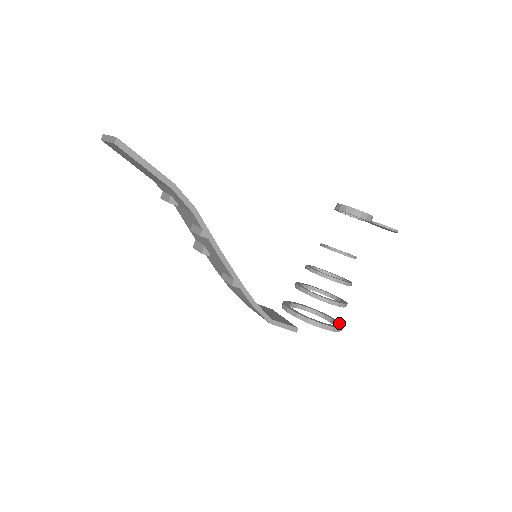
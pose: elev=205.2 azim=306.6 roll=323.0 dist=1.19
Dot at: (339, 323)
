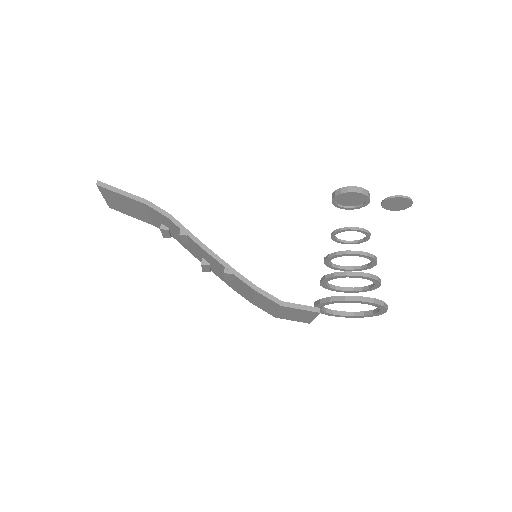
Dot at: occluded
